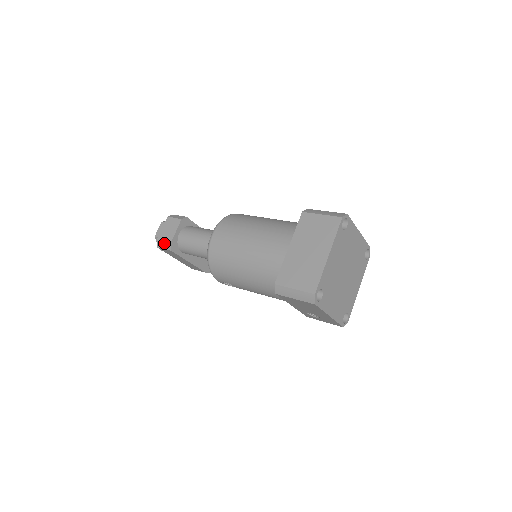
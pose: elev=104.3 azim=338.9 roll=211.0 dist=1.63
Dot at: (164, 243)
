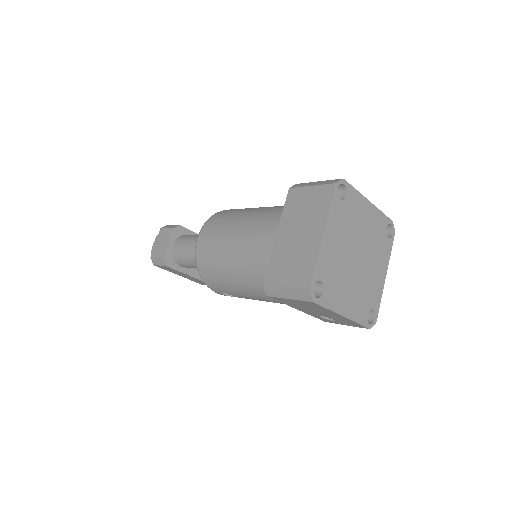
Dot at: (158, 258)
